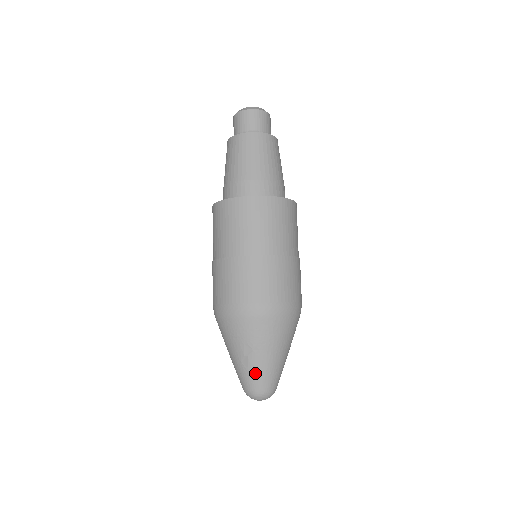
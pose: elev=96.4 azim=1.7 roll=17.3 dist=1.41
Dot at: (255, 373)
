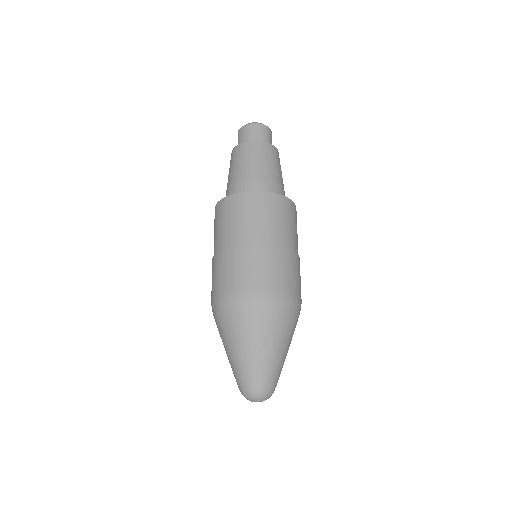
Dot at: (269, 367)
